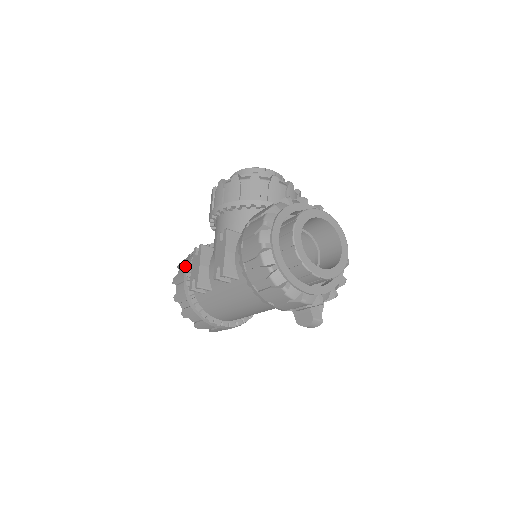
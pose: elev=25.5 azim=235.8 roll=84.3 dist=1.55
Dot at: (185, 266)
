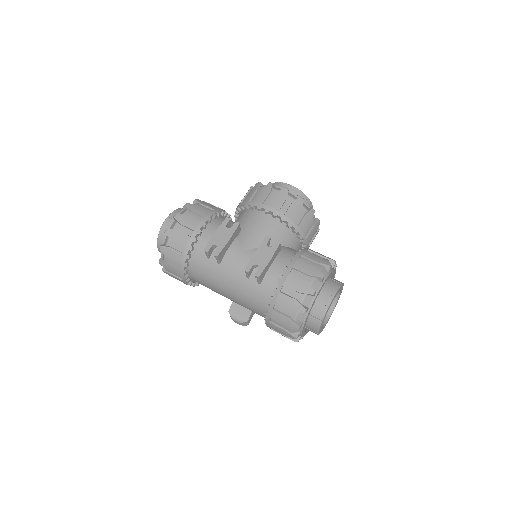
Dot at: (199, 216)
